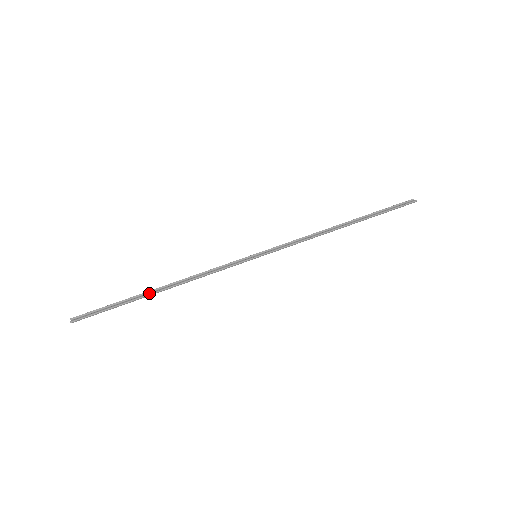
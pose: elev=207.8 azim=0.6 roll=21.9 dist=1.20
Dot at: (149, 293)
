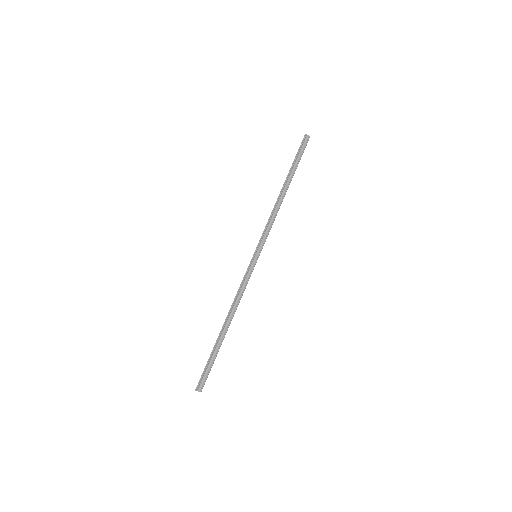
Dot at: (224, 335)
